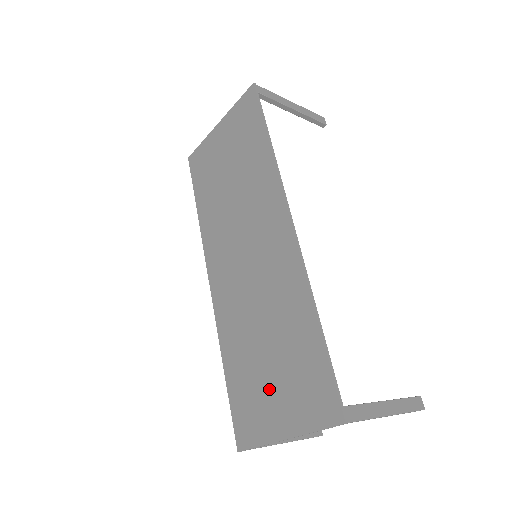
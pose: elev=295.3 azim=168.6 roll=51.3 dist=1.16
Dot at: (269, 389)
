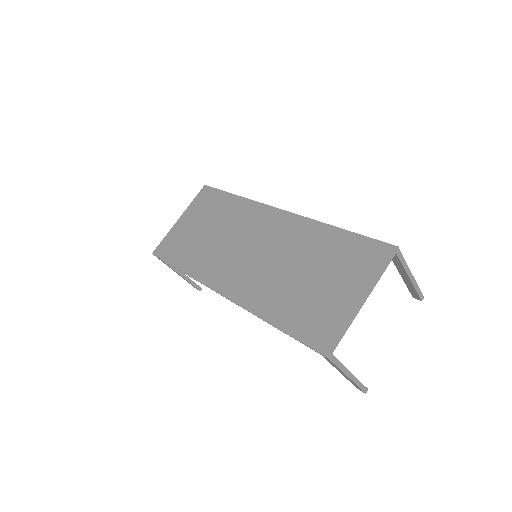
Dot at: (327, 291)
